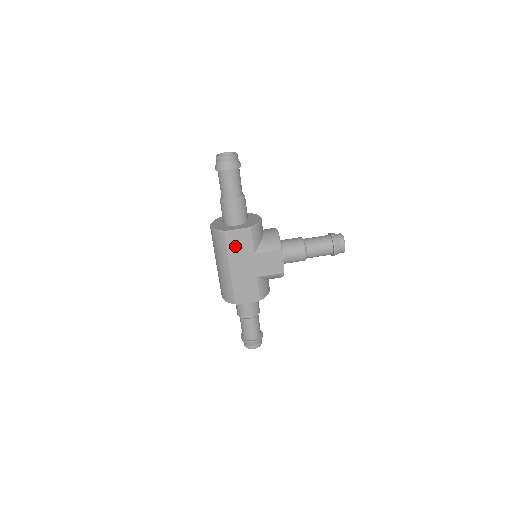
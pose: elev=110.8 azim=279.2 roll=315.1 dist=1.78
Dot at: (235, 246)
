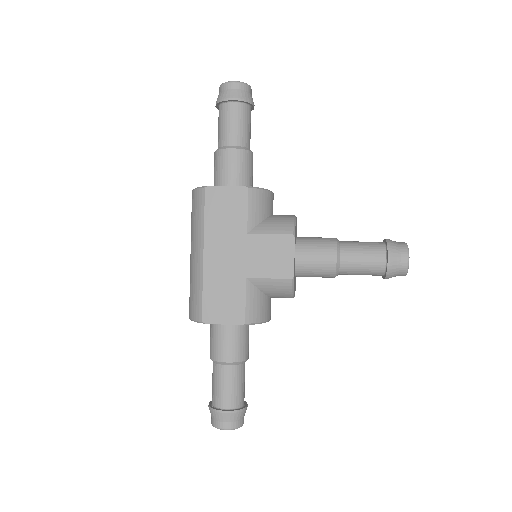
Dot at: (218, 215)
